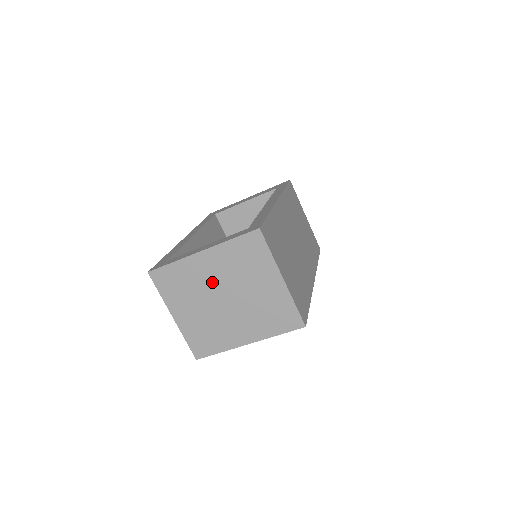
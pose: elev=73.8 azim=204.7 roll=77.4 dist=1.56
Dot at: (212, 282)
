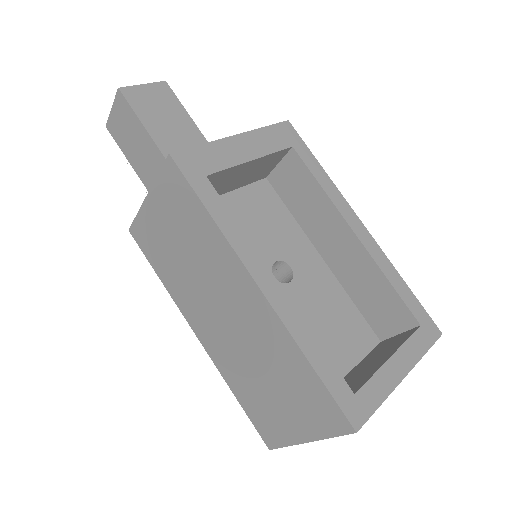
Dot at: occluded
